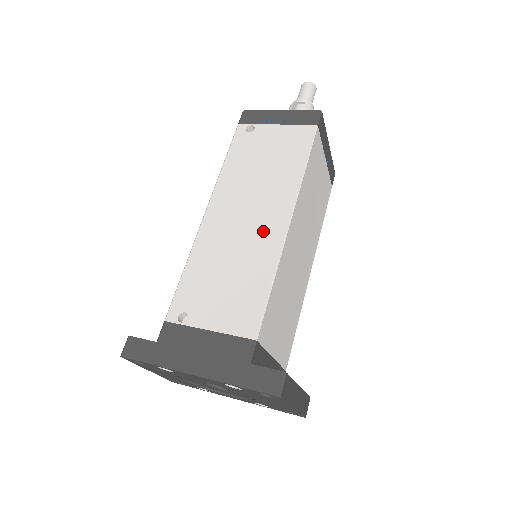
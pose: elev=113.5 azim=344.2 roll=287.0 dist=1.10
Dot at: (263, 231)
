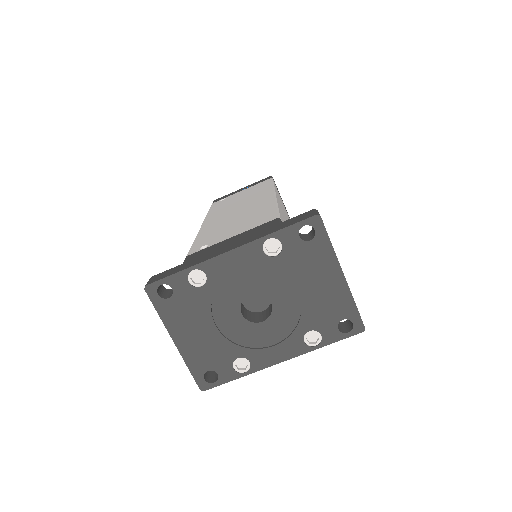
Dot at: (256, 203)
